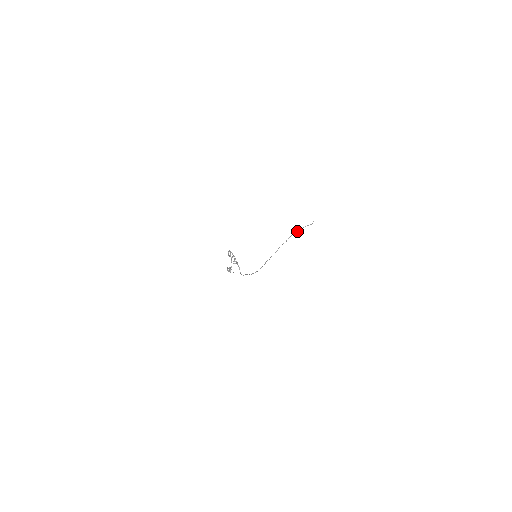
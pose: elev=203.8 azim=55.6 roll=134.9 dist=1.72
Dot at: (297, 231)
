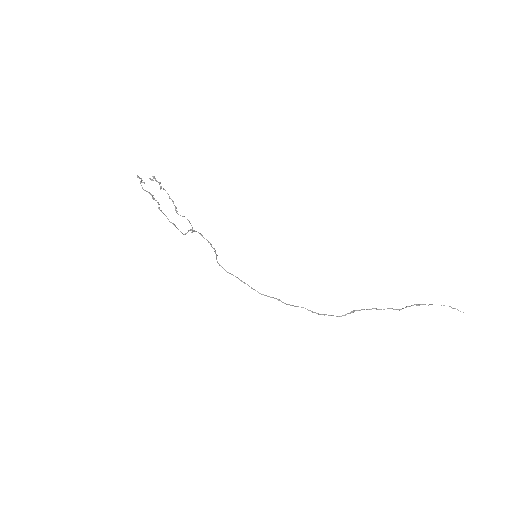
Dot at: (407, 306)
